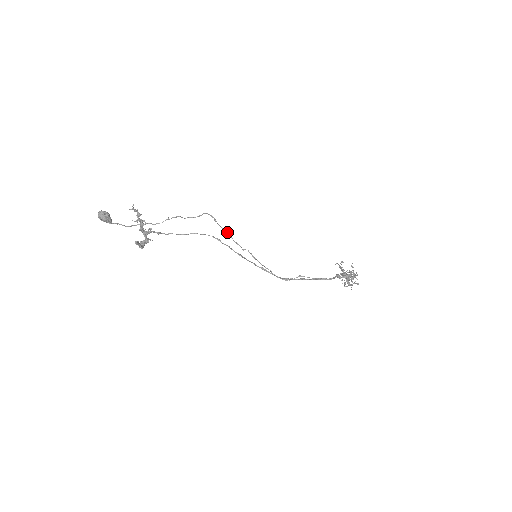
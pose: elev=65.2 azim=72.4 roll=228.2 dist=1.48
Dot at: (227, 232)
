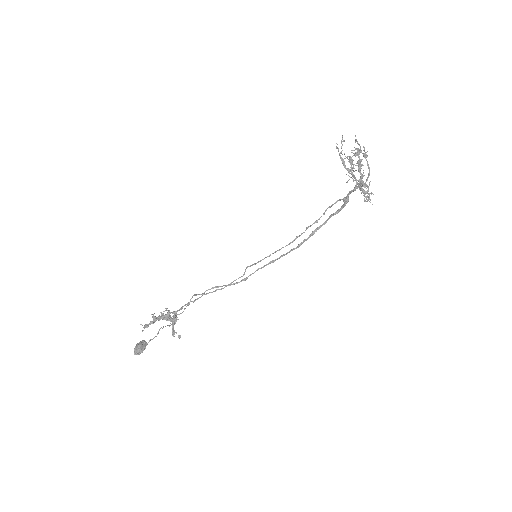
Dot at: occluded
